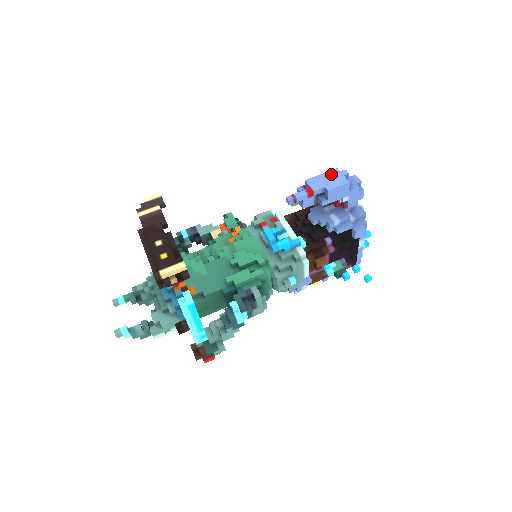
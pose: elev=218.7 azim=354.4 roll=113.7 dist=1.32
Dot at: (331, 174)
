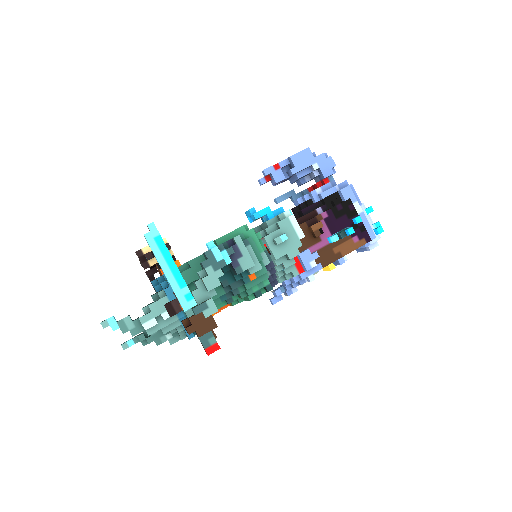
Dot at: occluded
